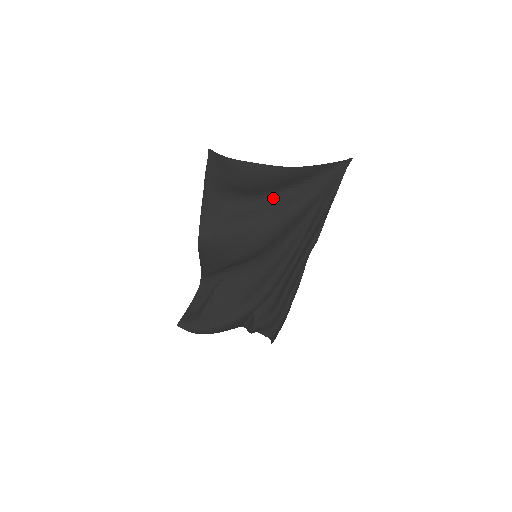
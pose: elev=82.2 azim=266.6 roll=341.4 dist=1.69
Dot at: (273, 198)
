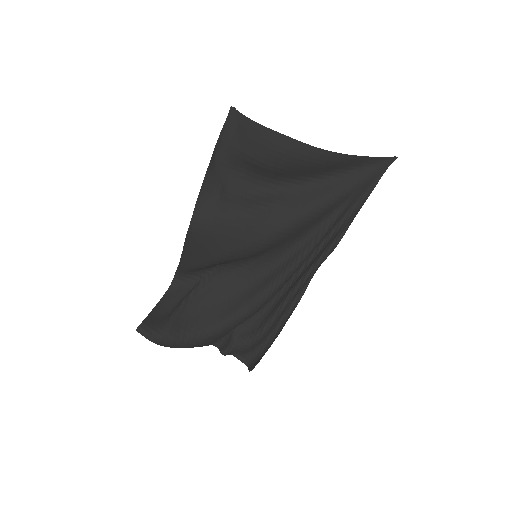
Dot at: (293, 187)
